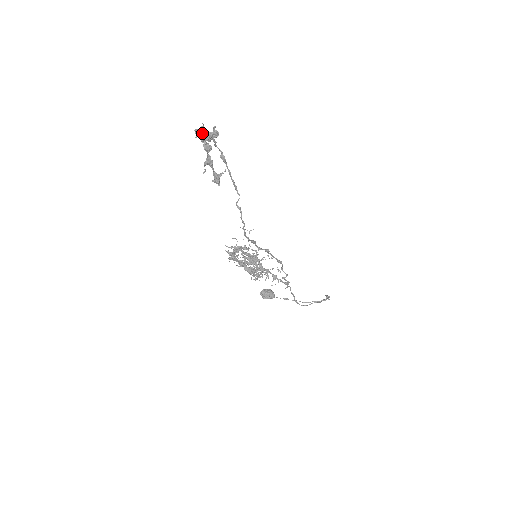
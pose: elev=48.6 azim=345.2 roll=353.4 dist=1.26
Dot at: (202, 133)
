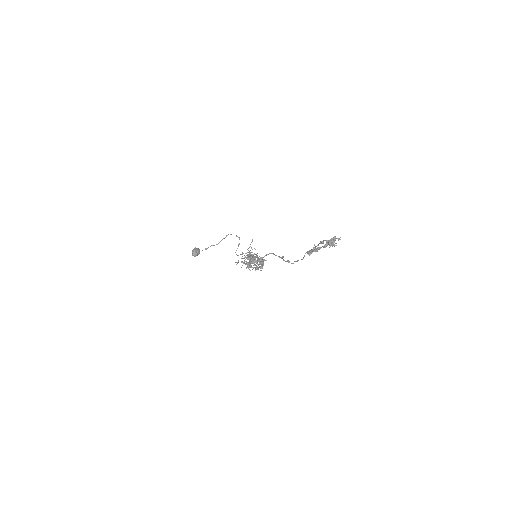
Dot at: (332, 243)
